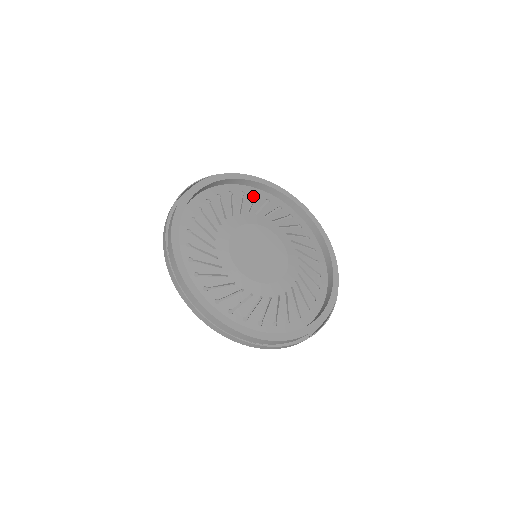
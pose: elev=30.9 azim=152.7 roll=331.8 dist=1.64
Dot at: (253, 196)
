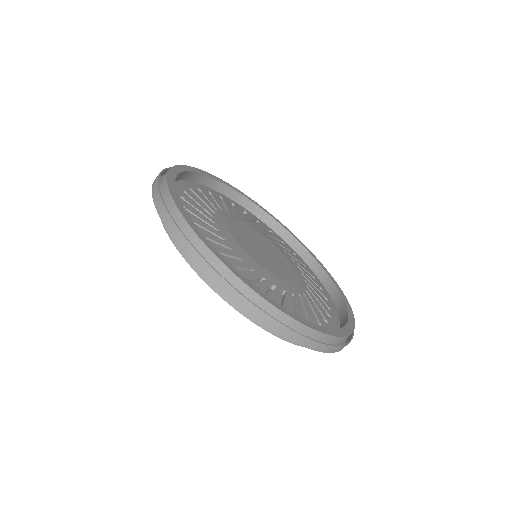
Dot at: (219, 197)
